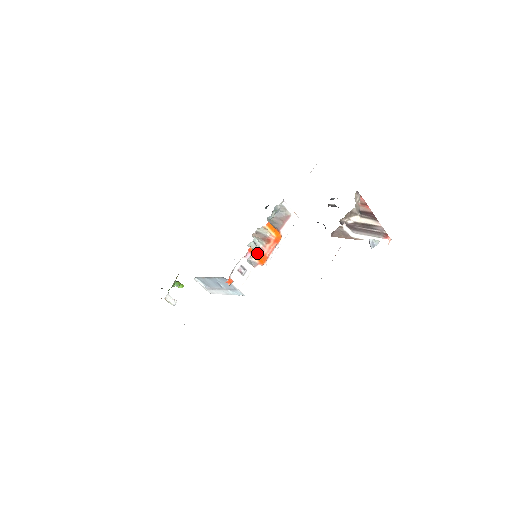
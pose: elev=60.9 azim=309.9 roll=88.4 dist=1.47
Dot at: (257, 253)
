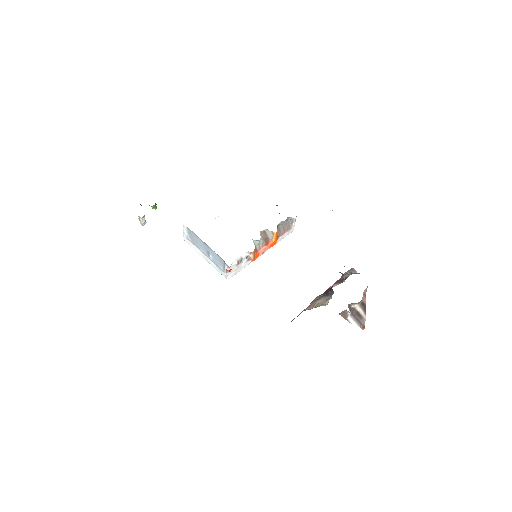
Dot at: (255, 250)
